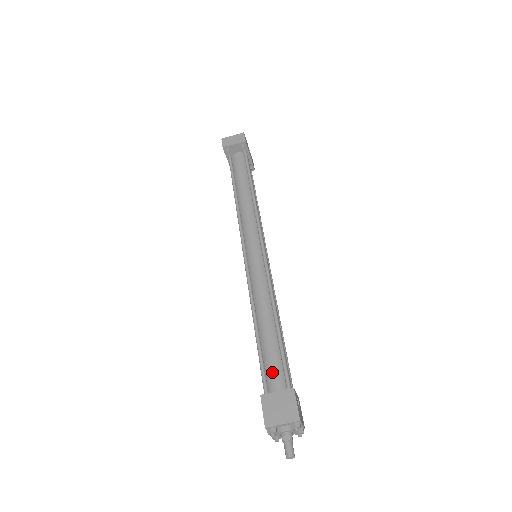
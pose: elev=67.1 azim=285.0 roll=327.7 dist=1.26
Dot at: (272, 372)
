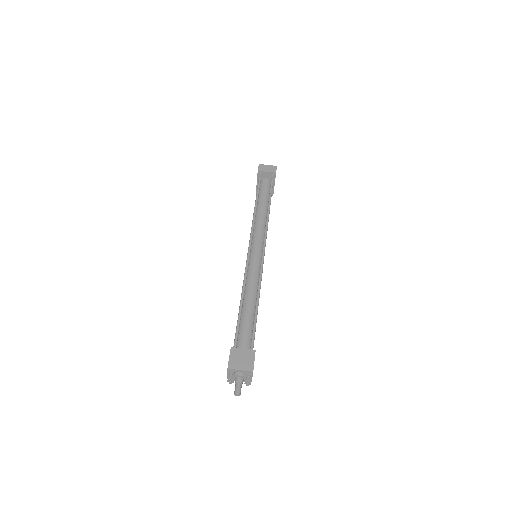
Dot at: (243, 335)
